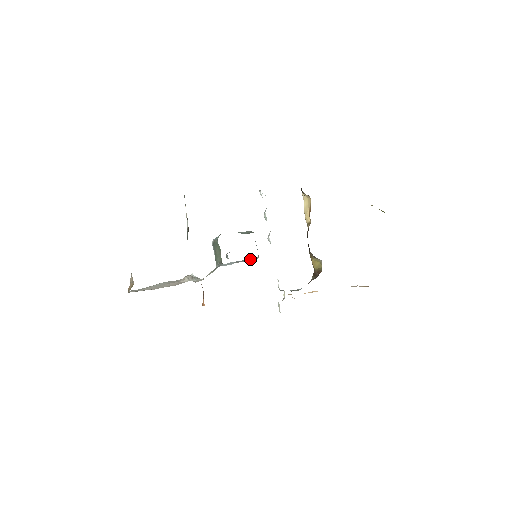
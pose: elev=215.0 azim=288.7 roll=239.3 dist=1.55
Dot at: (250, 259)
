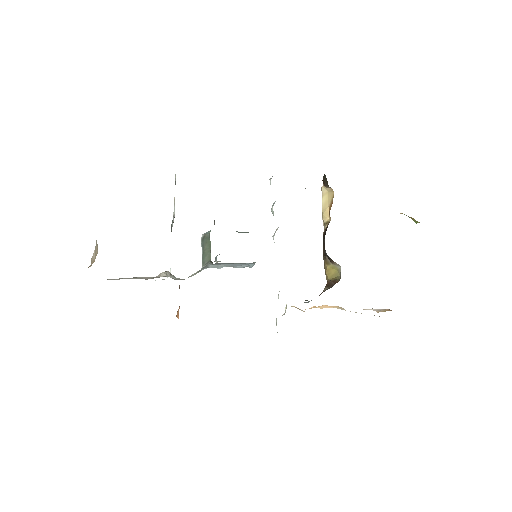
Dot at: (245, 265)
